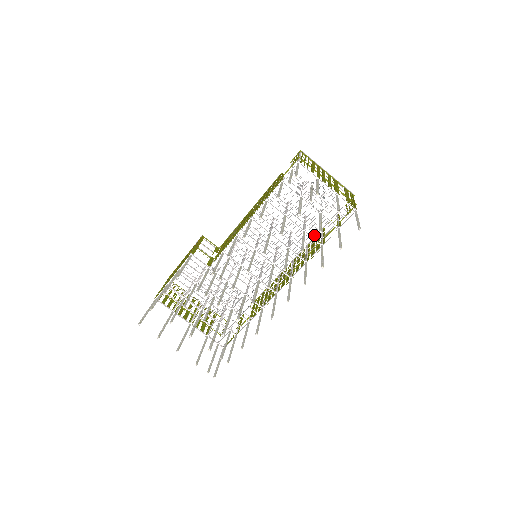
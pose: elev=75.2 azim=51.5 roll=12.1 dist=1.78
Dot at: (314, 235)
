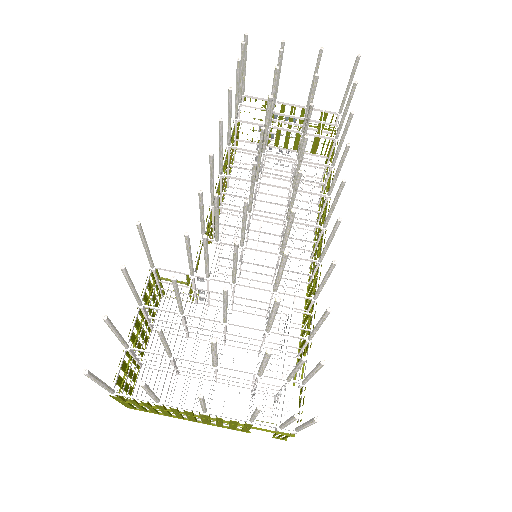
Dot at: (314, 186)
